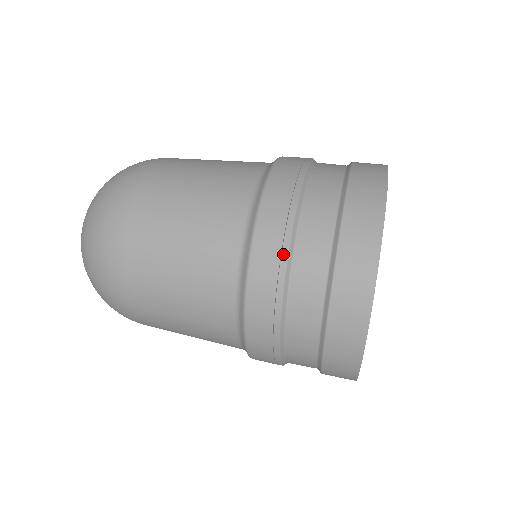
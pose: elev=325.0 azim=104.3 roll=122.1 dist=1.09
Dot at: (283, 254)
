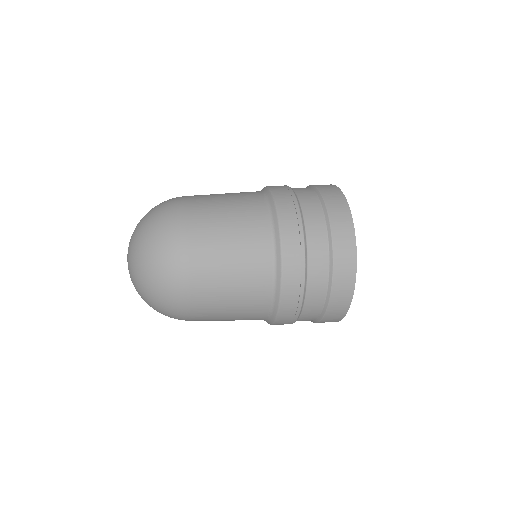
Dot at: (301, 296)
